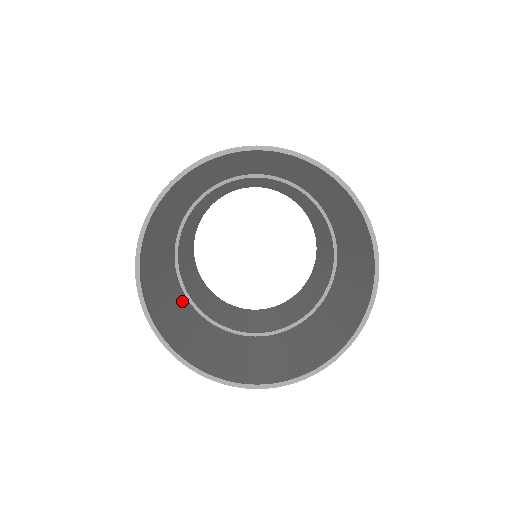
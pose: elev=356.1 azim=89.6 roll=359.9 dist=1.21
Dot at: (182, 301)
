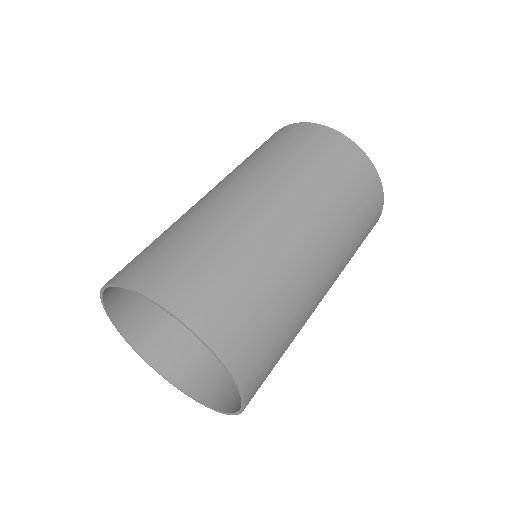
Dot at: occluded
